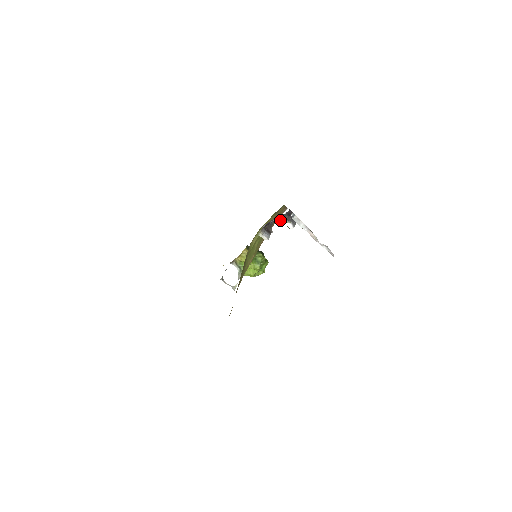
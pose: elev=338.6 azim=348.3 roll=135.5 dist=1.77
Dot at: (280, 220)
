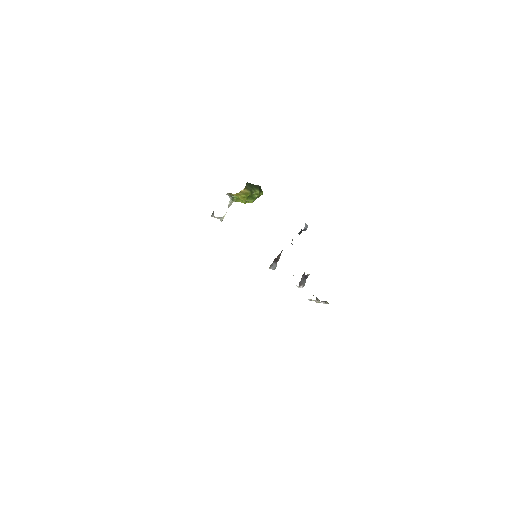
Dot at: occluded
